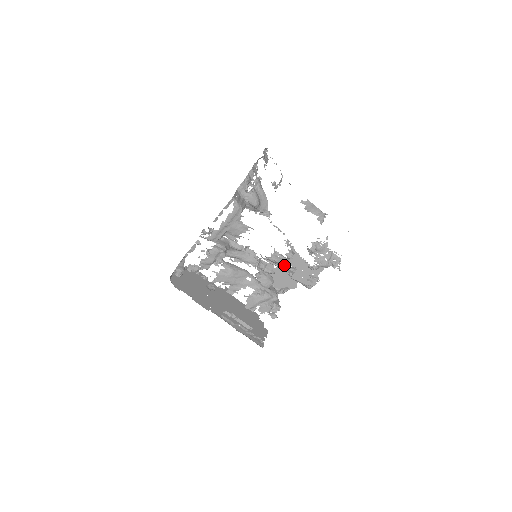
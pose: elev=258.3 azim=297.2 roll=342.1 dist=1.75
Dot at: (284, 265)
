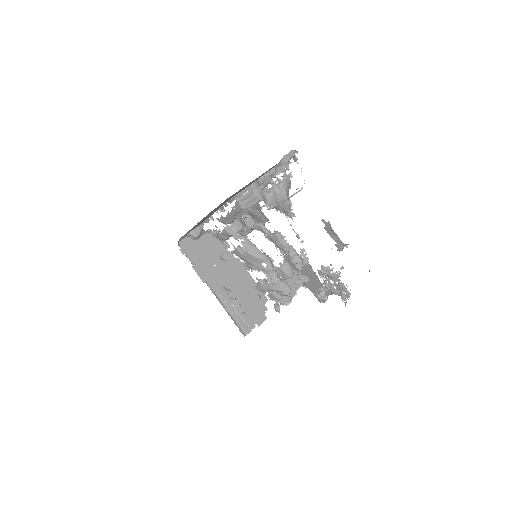
Dot at: occluded
